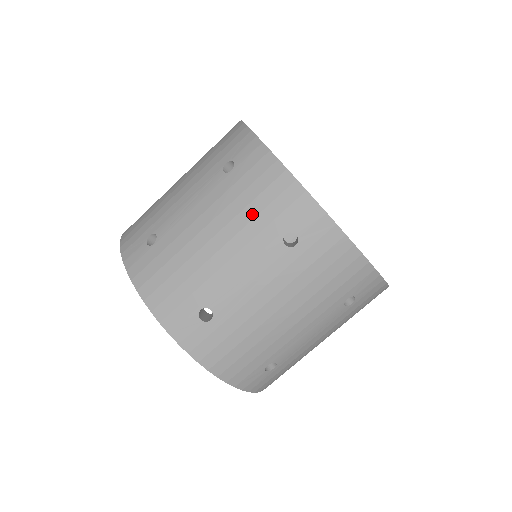
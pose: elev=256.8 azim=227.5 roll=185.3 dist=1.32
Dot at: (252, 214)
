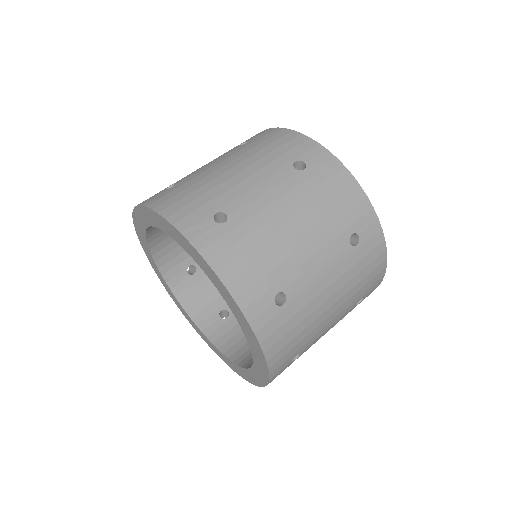
Dot at: (266, 153)
